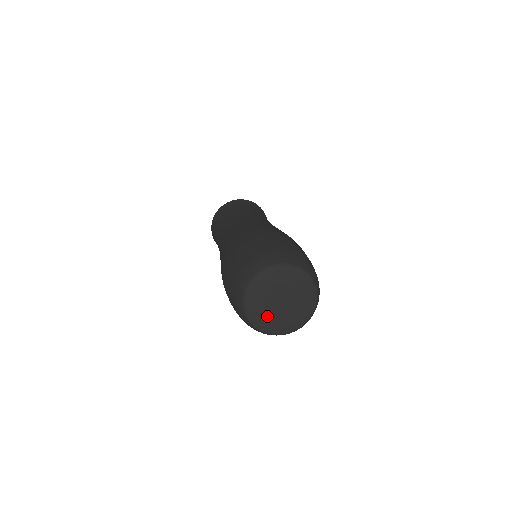
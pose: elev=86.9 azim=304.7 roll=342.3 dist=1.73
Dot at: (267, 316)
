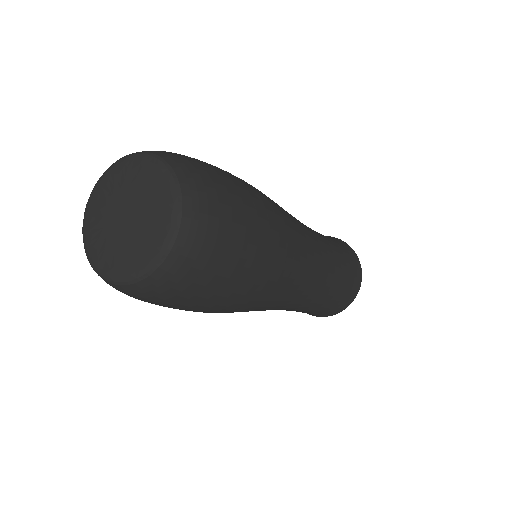
Dot at: (130, 250)
